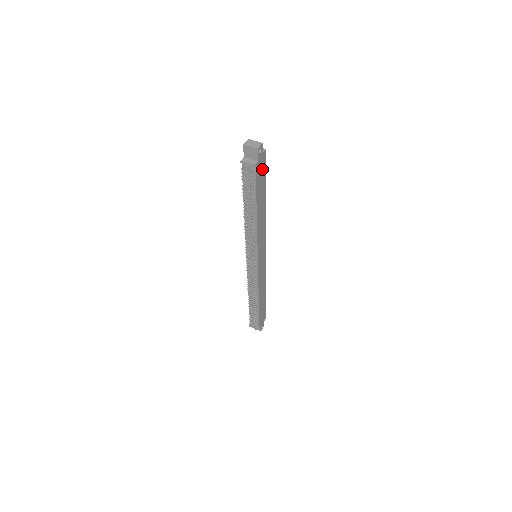
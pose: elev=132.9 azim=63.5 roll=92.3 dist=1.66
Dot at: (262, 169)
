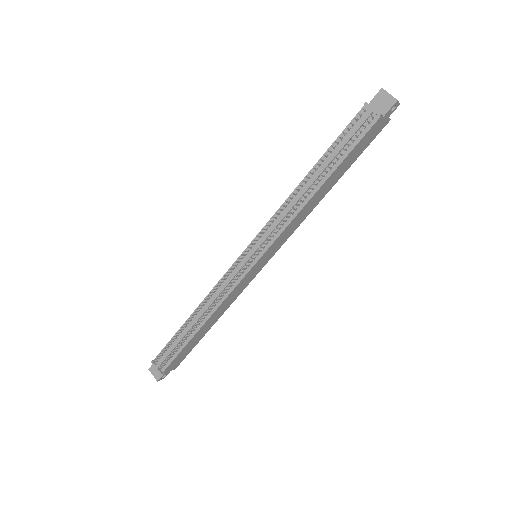
Dot at: (370, 137)
